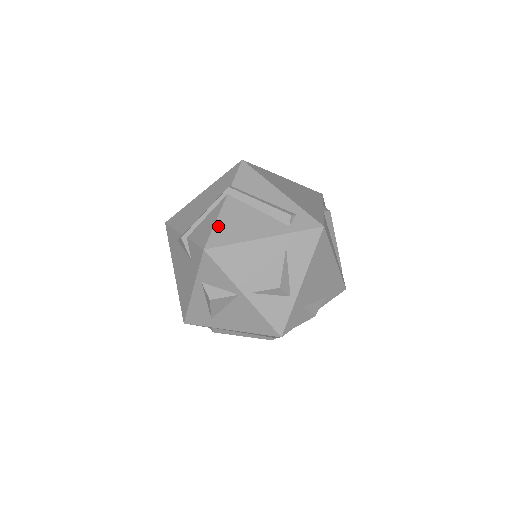
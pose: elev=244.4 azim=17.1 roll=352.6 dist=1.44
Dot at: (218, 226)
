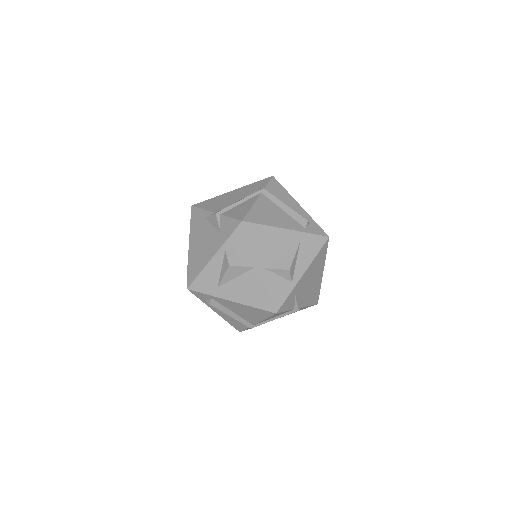
Dot at: (254, 210)
